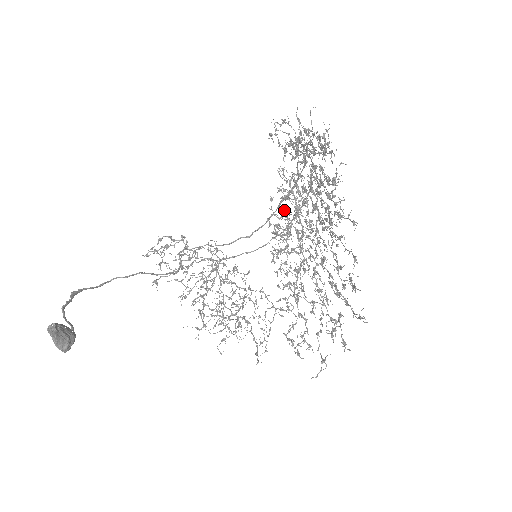
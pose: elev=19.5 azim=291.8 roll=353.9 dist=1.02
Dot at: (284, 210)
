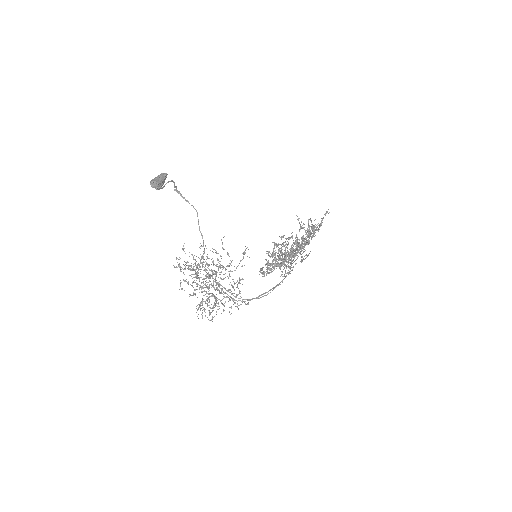
Dot at: occluded
